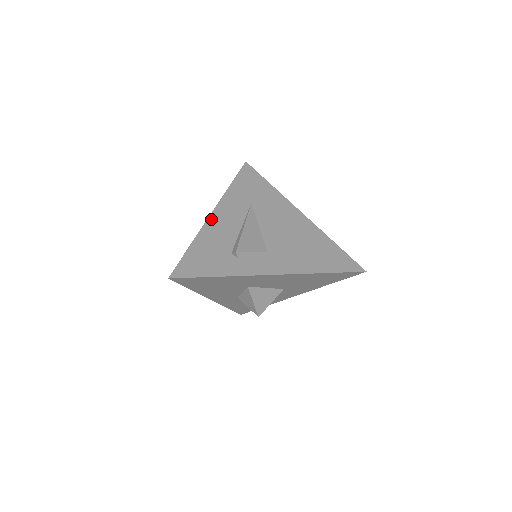
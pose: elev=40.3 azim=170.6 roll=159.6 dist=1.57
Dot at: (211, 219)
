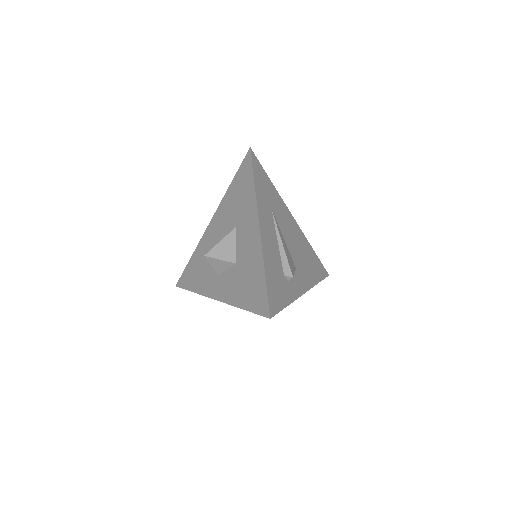
Dot at: (262, 235)
